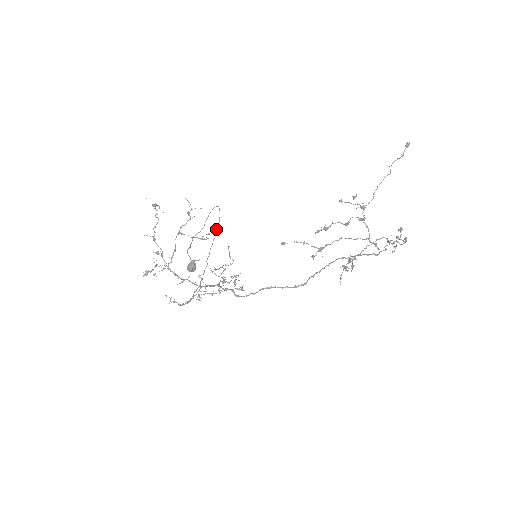
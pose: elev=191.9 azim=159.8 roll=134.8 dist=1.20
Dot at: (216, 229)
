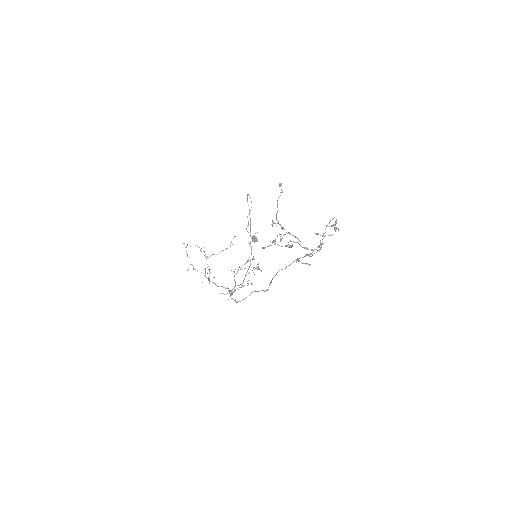
Dot at: occluded
